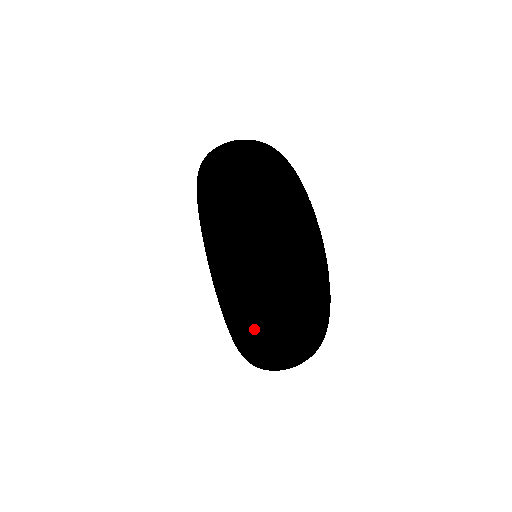
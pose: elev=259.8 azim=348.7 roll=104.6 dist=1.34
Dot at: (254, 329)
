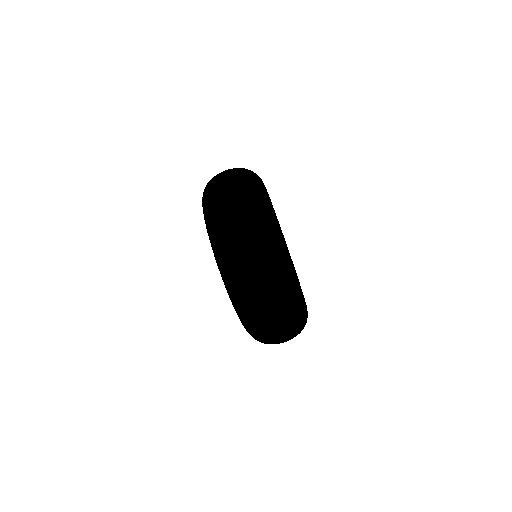
Dot at: (248, 330)
